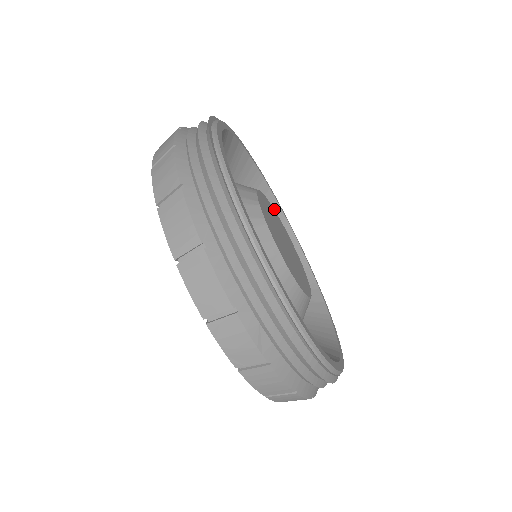
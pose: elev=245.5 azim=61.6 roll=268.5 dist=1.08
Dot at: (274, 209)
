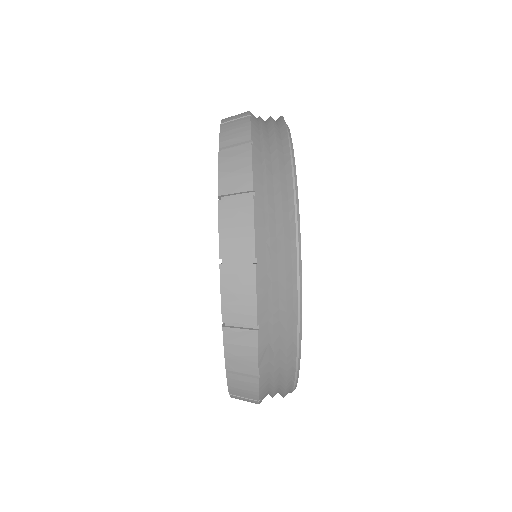
Dot at: occluded
